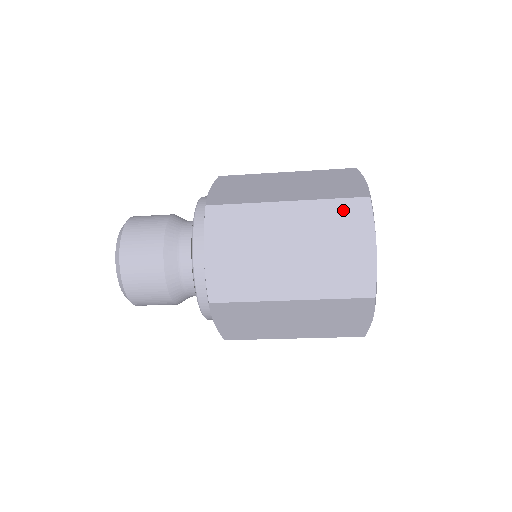
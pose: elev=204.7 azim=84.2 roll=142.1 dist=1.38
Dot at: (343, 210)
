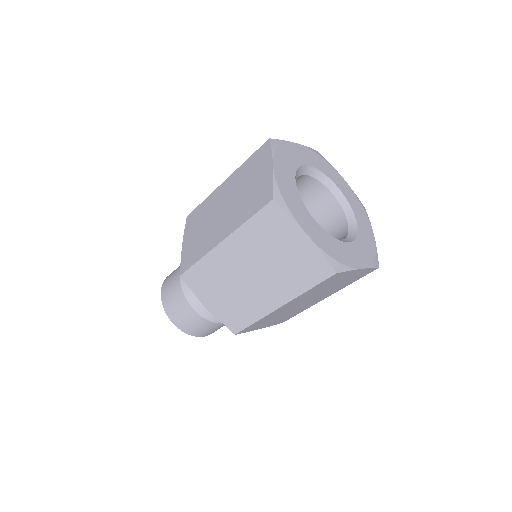
Dot at: (254, 160)
